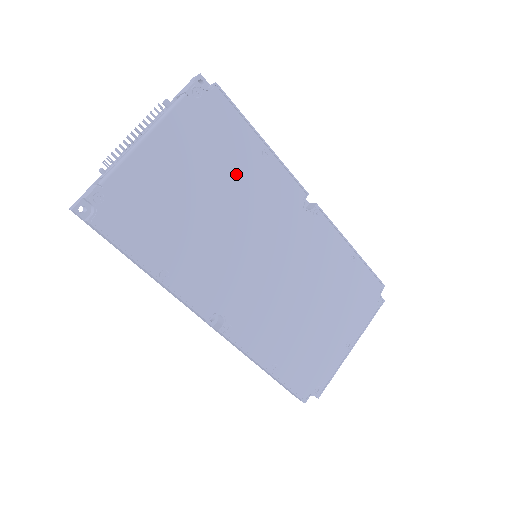
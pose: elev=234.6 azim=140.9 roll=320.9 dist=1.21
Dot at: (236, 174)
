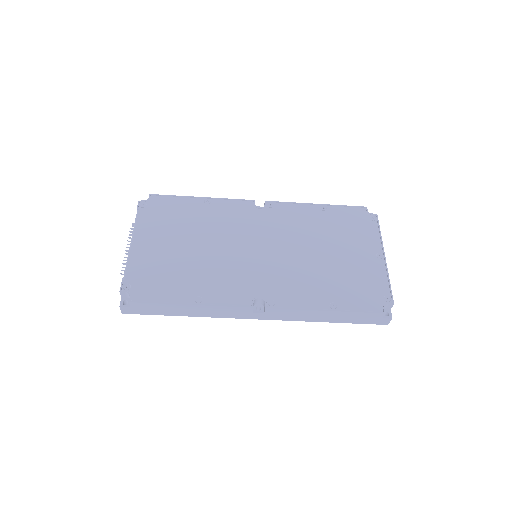
Dot at: (198, 223)
